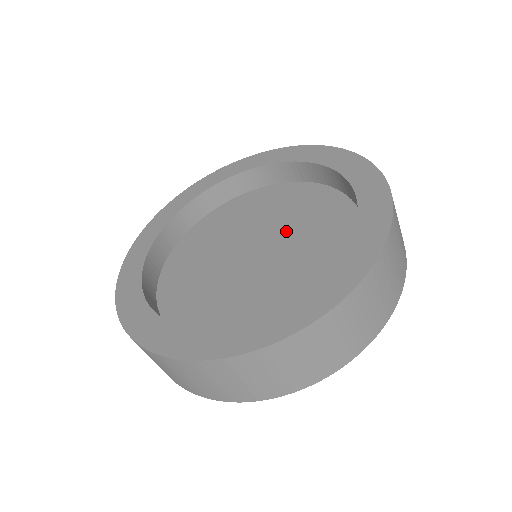
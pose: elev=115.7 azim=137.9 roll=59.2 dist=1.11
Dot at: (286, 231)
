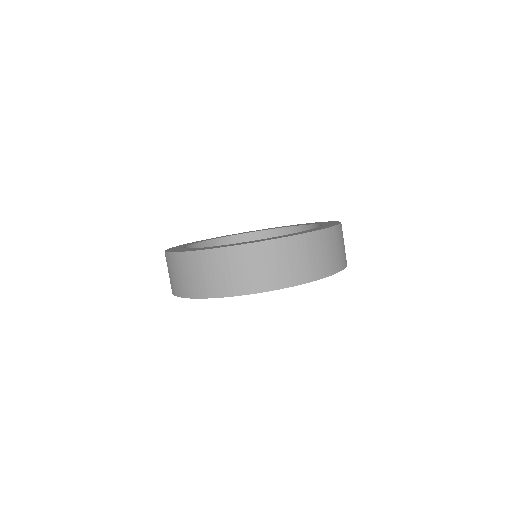
Dot at: occluded
